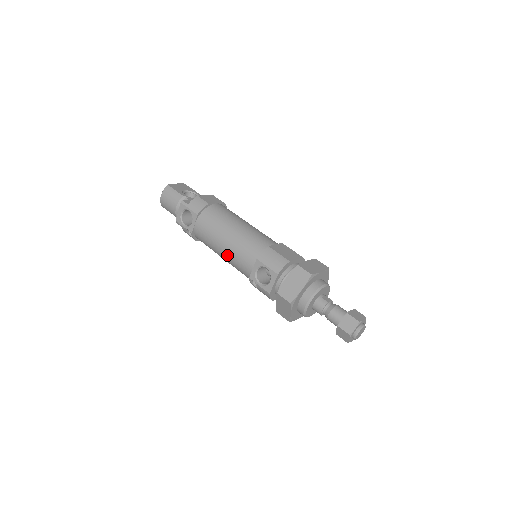
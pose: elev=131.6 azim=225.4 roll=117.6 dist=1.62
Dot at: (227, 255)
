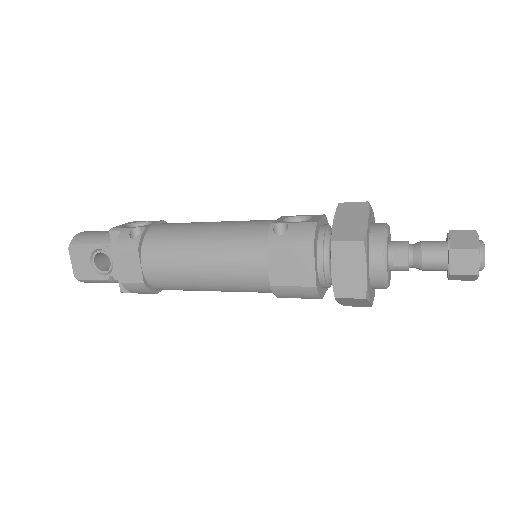
Dot at: (220, 225)
